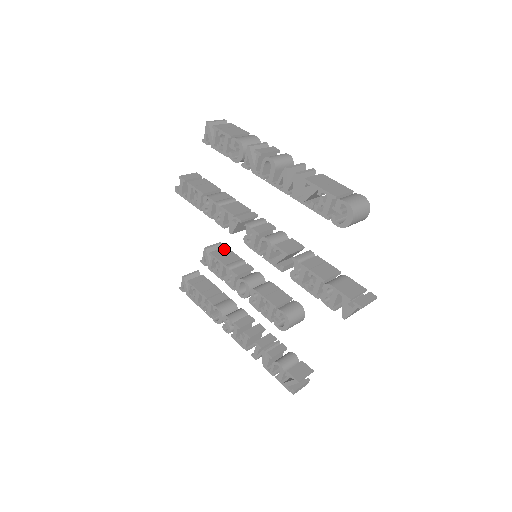
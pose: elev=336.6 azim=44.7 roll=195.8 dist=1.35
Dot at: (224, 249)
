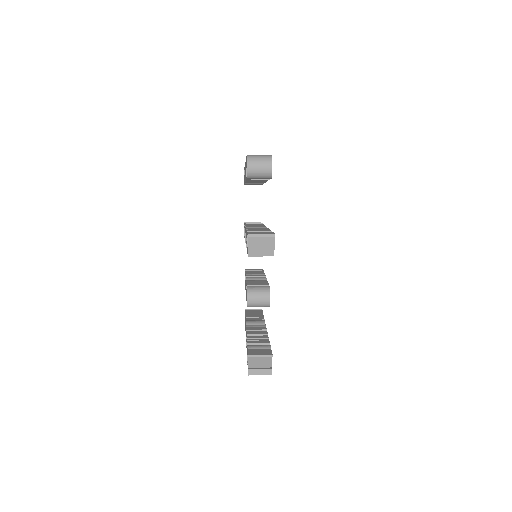
Dot at: (259, 271)
